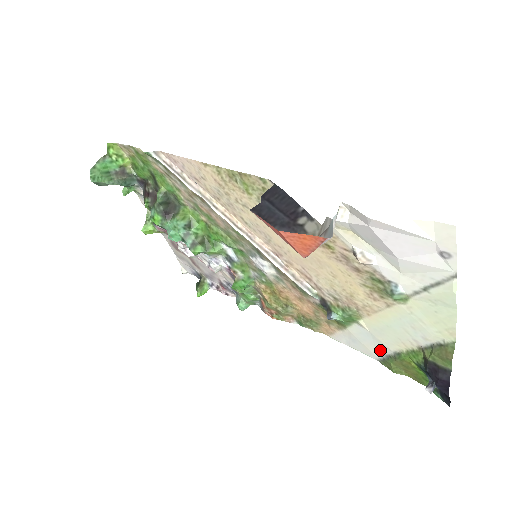
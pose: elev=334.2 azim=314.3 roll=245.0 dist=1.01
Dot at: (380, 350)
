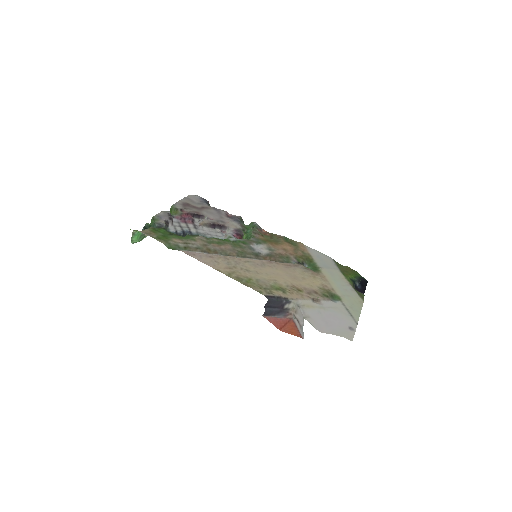
Dot at: (333, 265)
